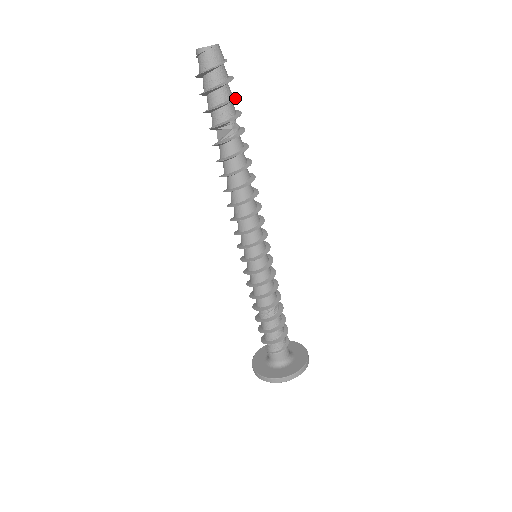
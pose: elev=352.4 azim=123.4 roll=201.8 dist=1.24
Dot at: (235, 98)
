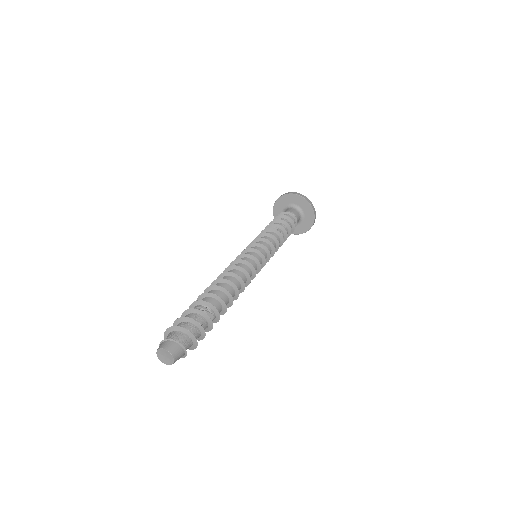
Dot at: (205, 335)
